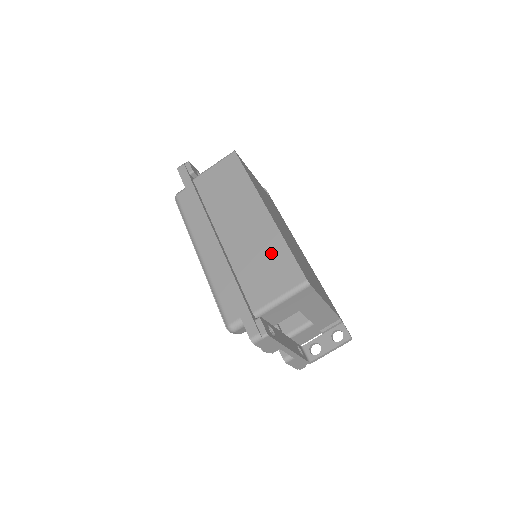
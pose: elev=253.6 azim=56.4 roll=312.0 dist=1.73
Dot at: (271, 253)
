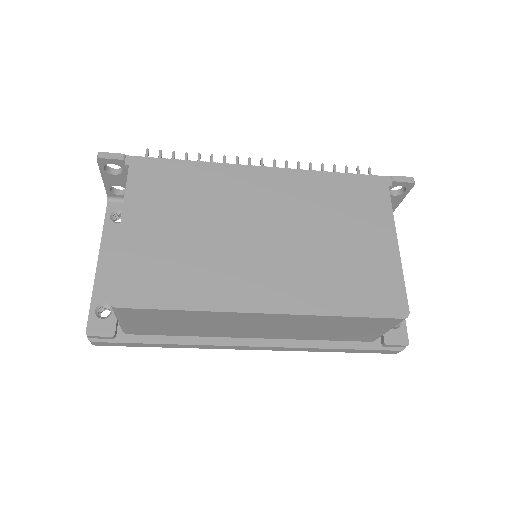
Dot at: (332, 325)
